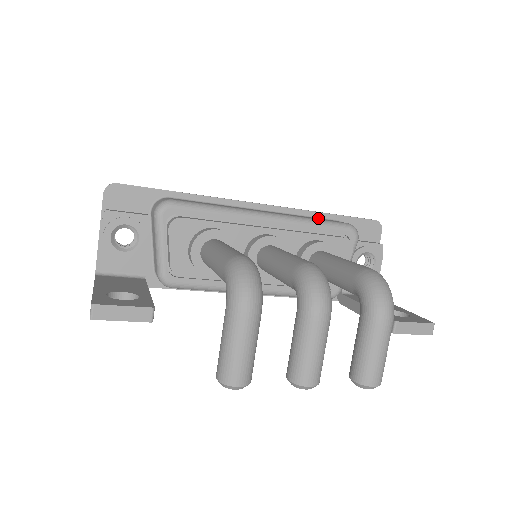
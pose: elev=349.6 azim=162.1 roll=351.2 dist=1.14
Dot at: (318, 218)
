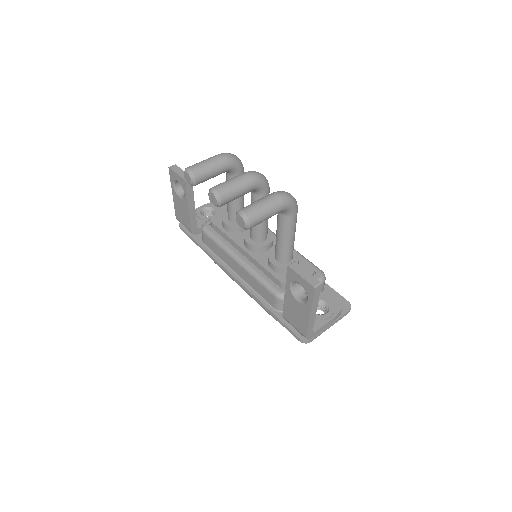
Dot at: occluded
